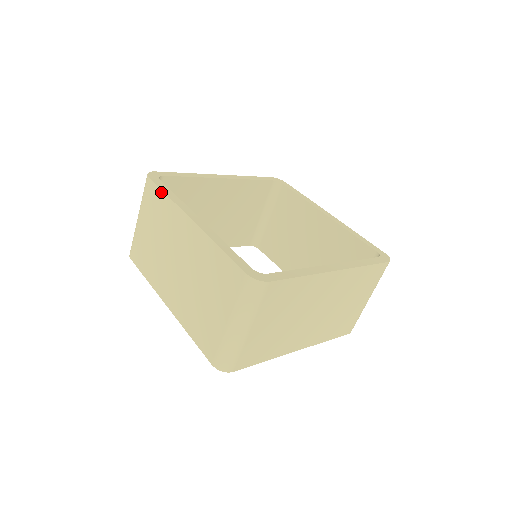
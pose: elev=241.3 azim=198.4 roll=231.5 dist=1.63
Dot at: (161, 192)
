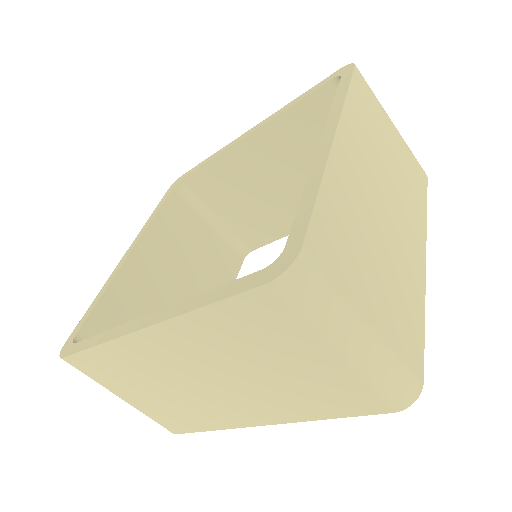
Dot at: (88, 352)
